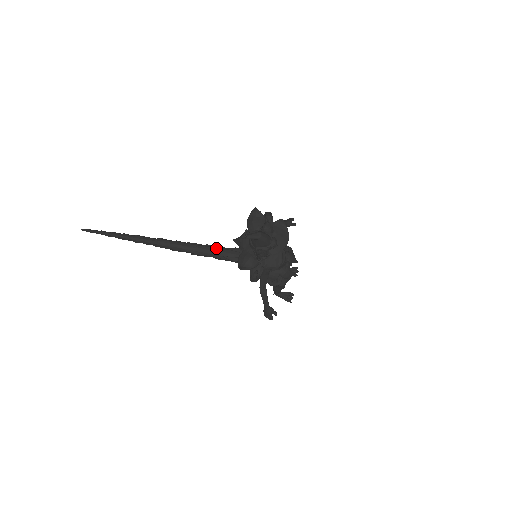
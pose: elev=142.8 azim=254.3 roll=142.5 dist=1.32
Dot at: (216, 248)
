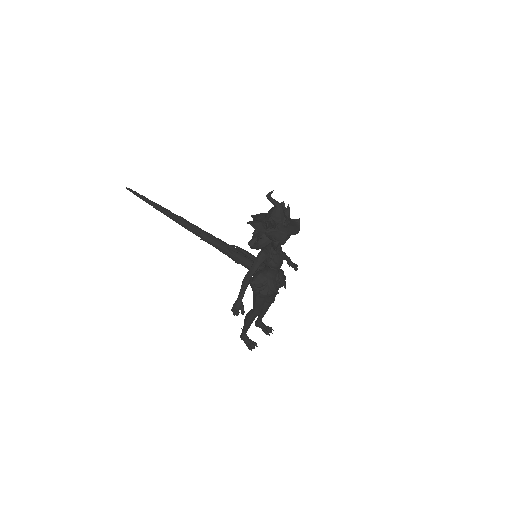
Dot at: (225, 242)
